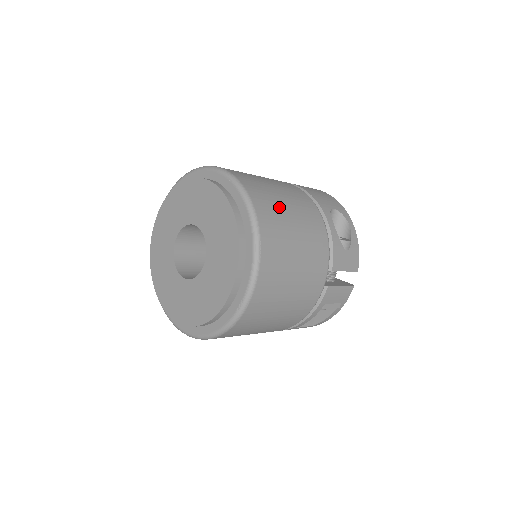
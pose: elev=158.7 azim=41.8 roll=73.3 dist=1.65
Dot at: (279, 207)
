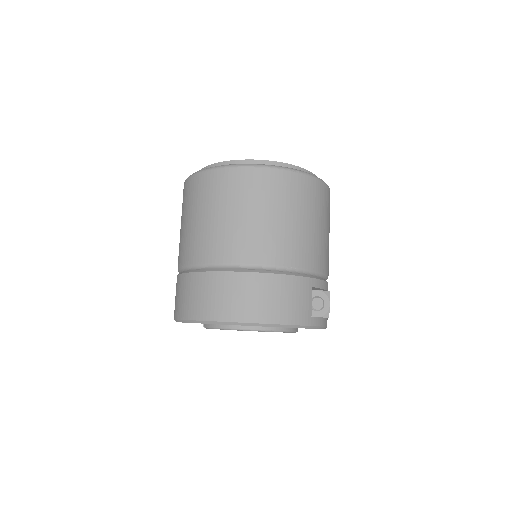
Dot at: occluded
